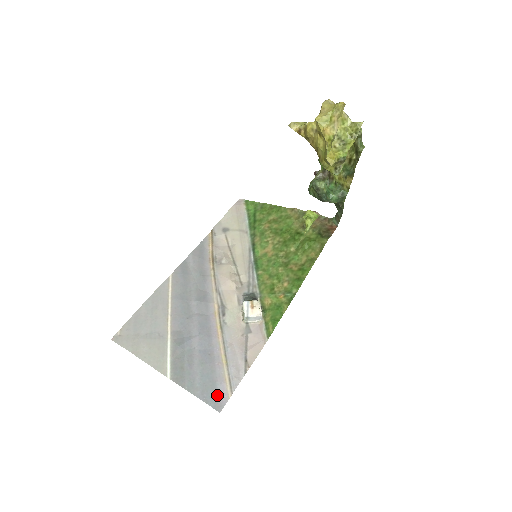
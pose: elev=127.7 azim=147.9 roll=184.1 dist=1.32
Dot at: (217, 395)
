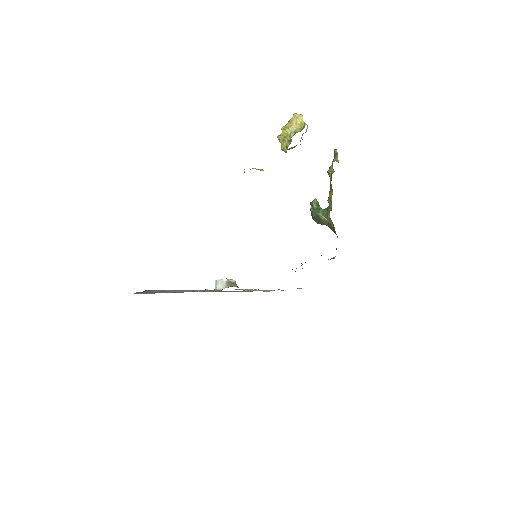
Dot at: (147, 293)
